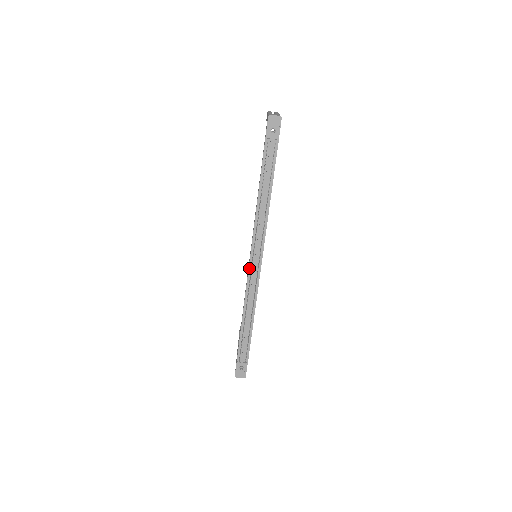
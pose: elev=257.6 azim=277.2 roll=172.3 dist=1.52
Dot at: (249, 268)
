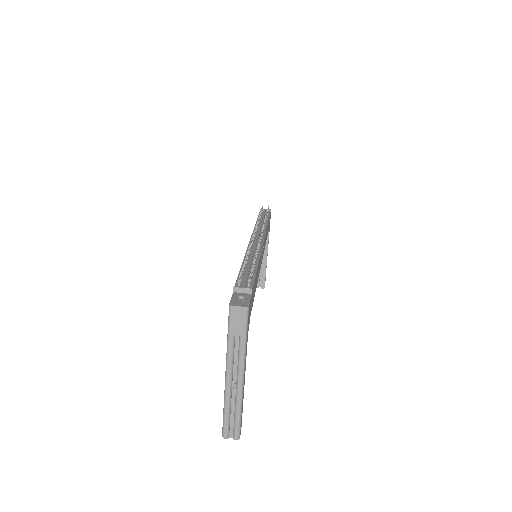
Dot at: (250, 241)
